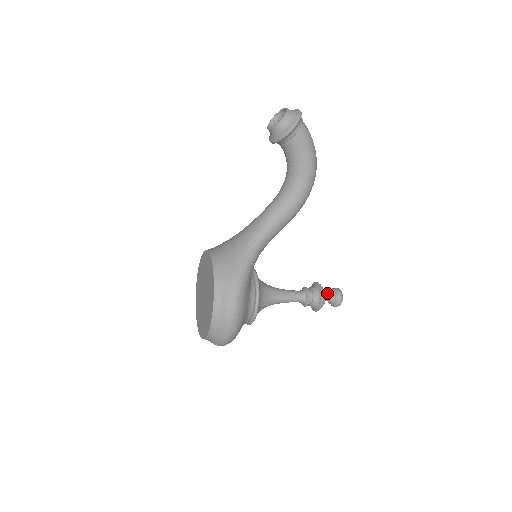
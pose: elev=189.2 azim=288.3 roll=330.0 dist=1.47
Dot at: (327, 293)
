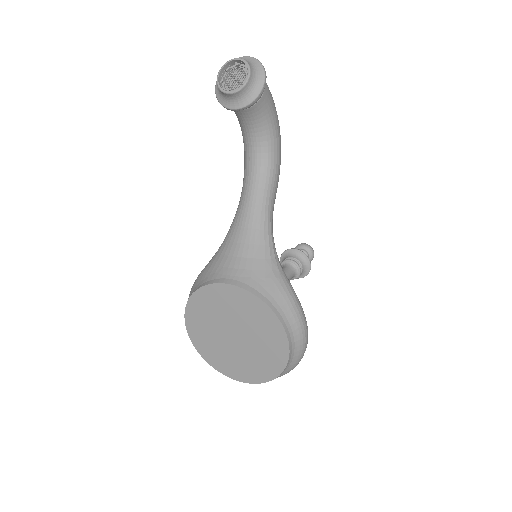
Dot at: occluded
